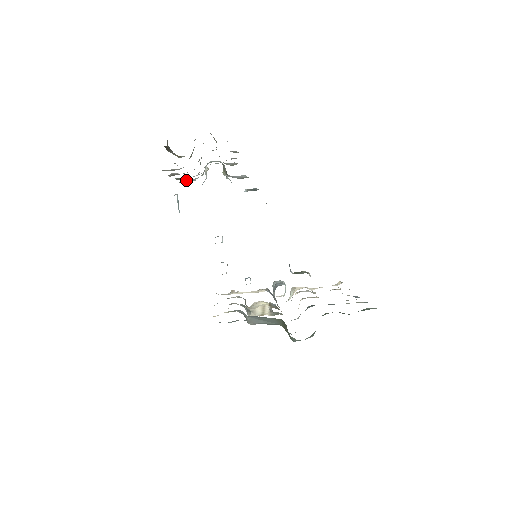
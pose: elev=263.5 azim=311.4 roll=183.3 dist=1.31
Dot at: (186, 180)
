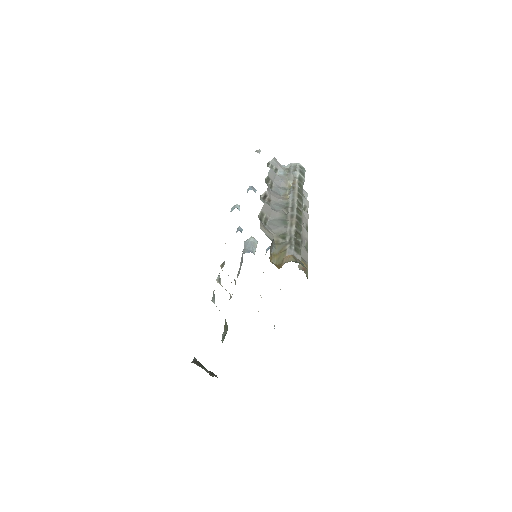
Dot at: (274, 163)
